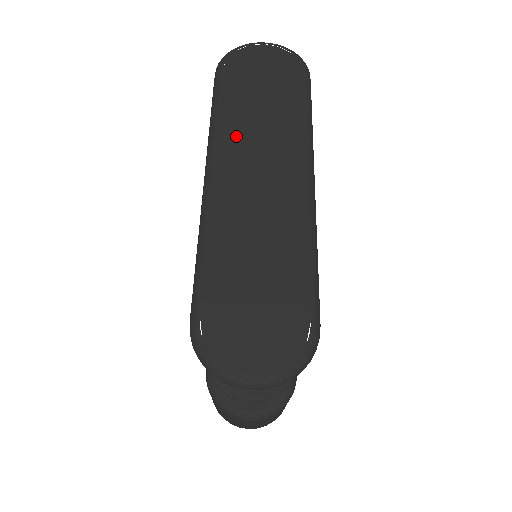
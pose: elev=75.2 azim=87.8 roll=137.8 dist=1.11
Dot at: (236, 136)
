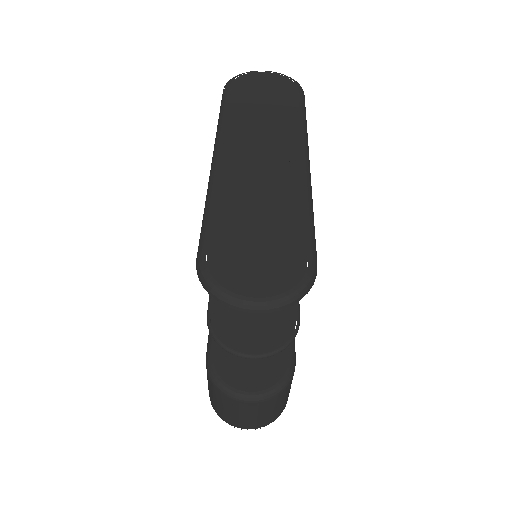
Dot at: (241, 129)
